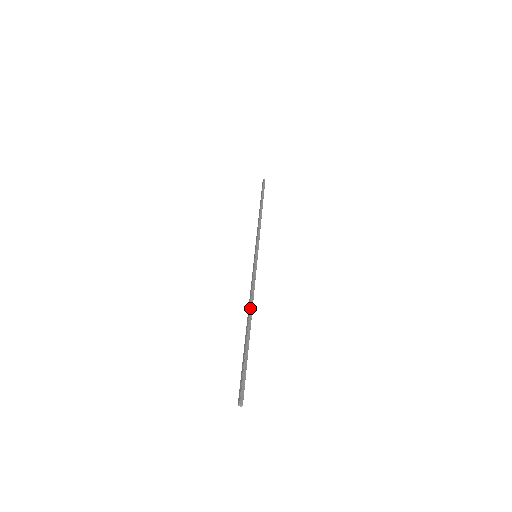
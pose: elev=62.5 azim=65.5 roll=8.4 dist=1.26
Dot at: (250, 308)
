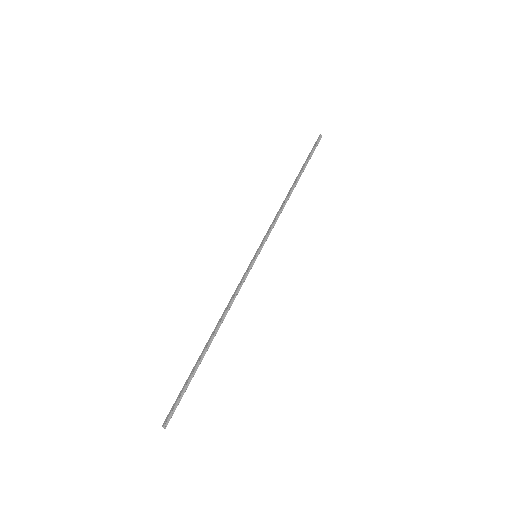
Dot at: (219, 325)
